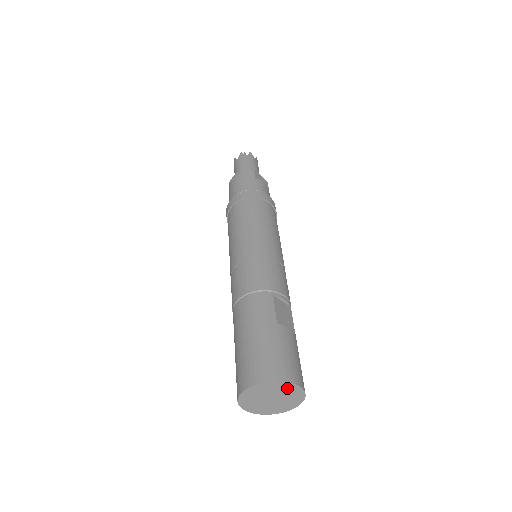
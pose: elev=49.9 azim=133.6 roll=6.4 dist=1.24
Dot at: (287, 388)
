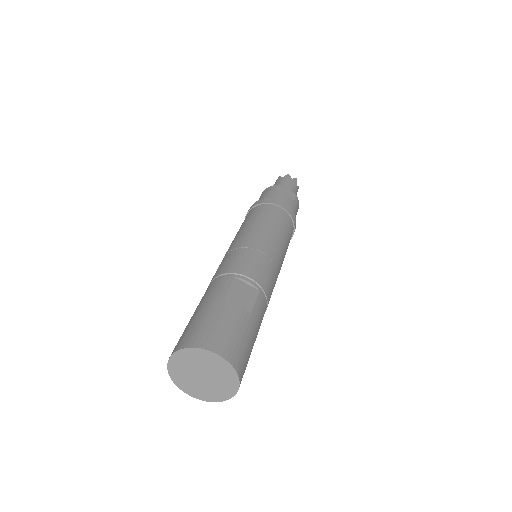
Dot at: (209, 359)
